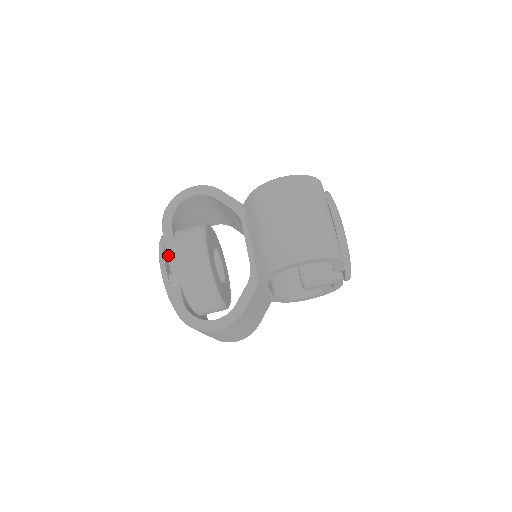
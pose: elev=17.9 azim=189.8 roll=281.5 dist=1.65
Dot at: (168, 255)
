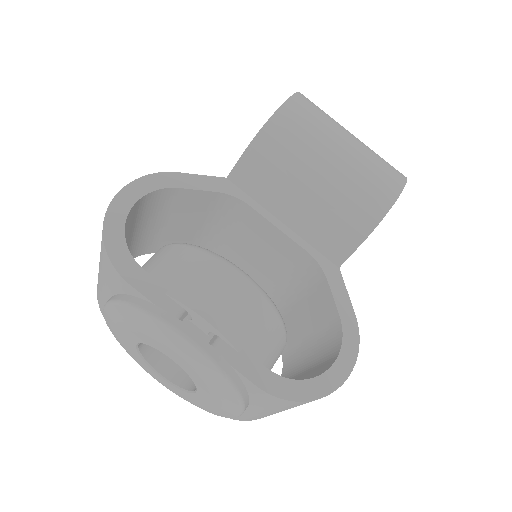
Dot at: occluded
